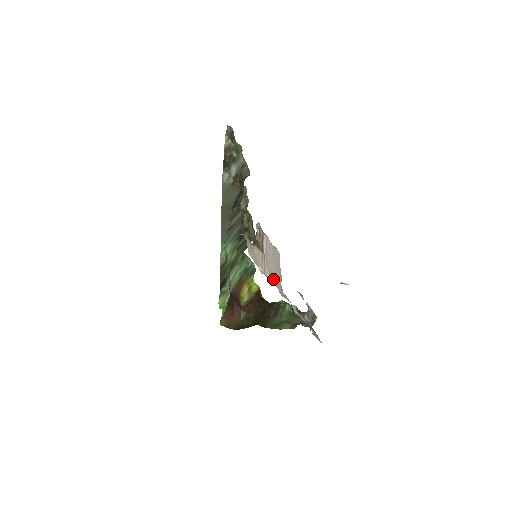
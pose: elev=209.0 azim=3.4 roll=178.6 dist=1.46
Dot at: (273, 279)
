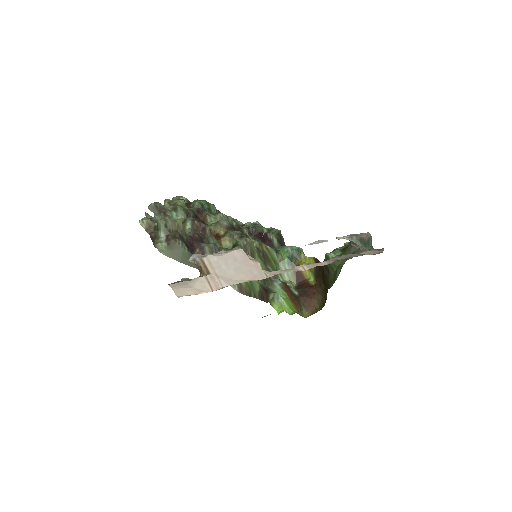
Dot at: (239, 279)
